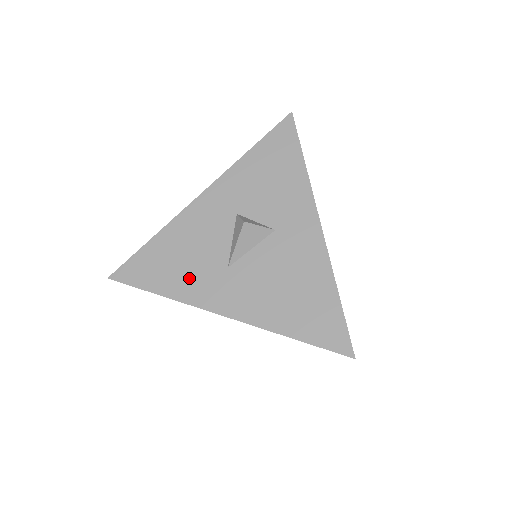
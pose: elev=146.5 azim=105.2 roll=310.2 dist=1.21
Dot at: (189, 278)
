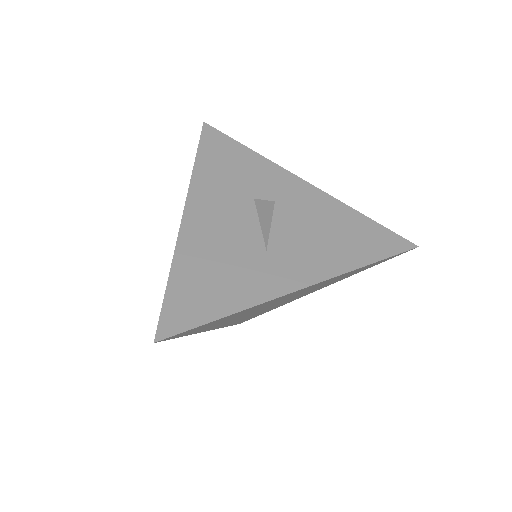
Dot at: (241, 282)
